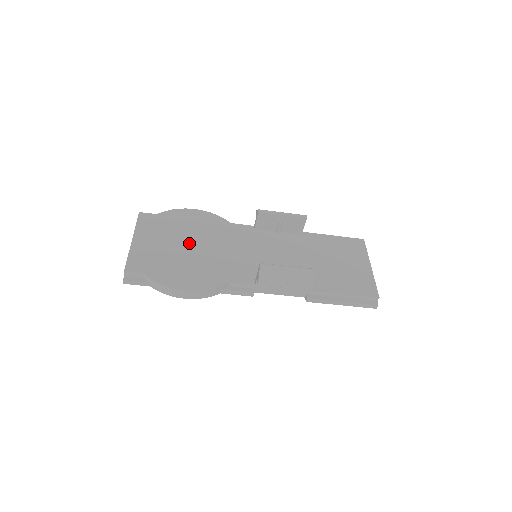
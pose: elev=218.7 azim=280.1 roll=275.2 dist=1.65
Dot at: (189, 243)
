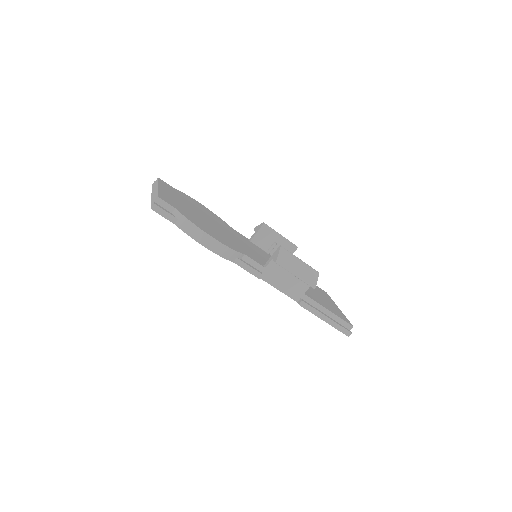
Dot at: (205, 217)
